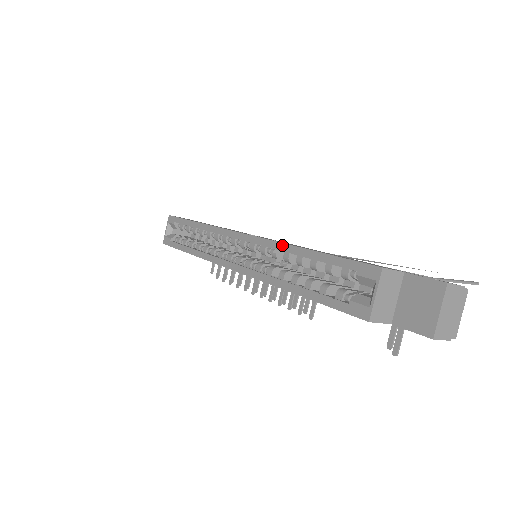
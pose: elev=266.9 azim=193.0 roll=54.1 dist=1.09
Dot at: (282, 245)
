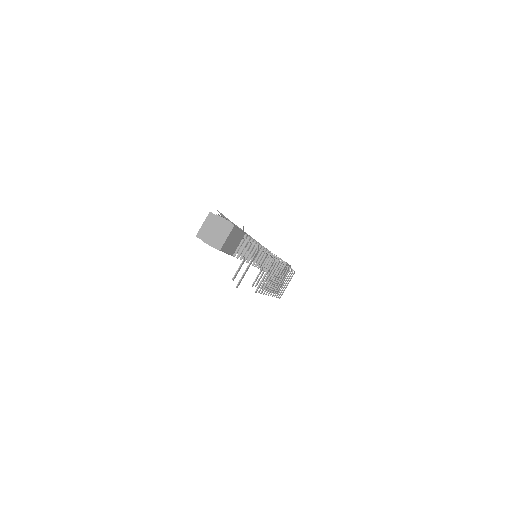
Dot at: occluded
